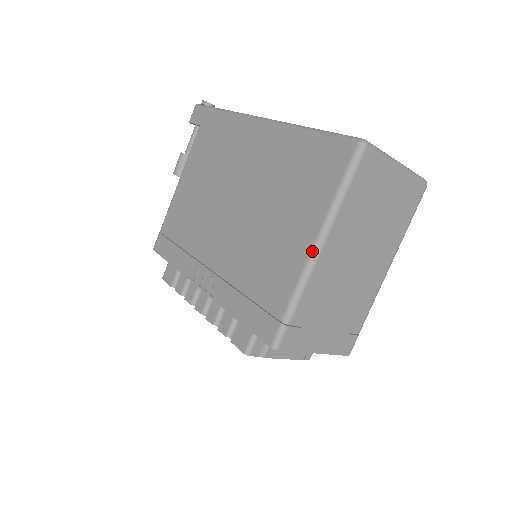
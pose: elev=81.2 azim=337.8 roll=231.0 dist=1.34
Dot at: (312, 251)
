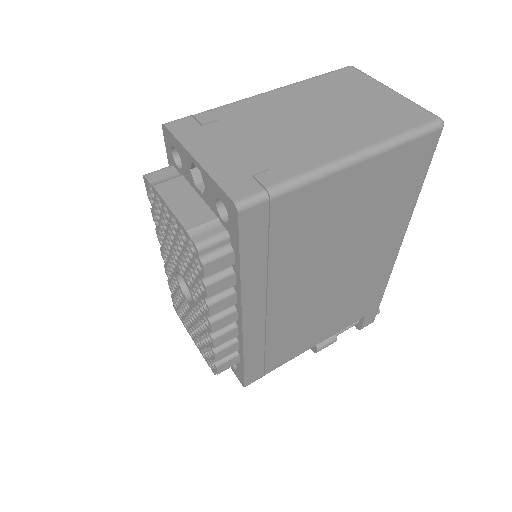
Dot at: occluded
